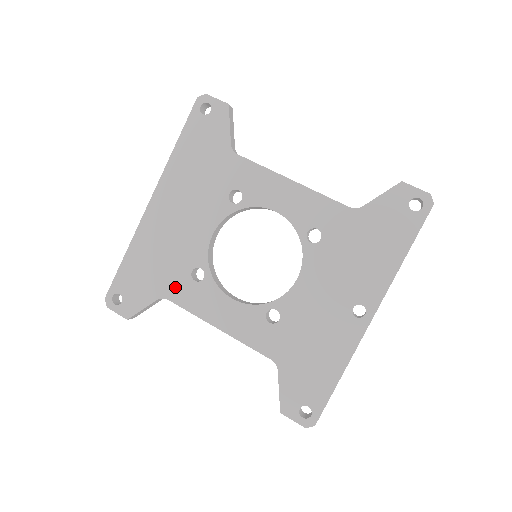
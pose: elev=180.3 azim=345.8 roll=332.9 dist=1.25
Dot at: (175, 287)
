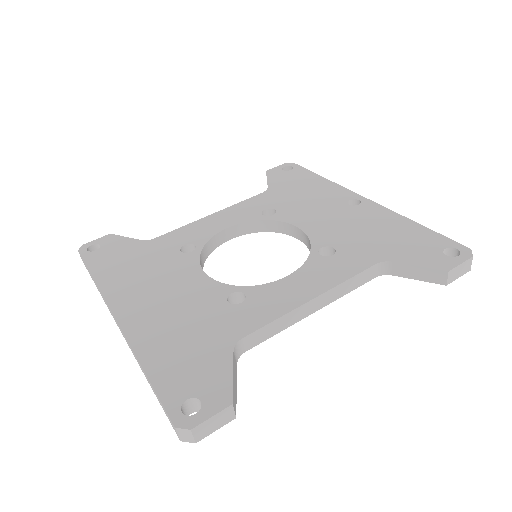
Dot at: (233, 325)
